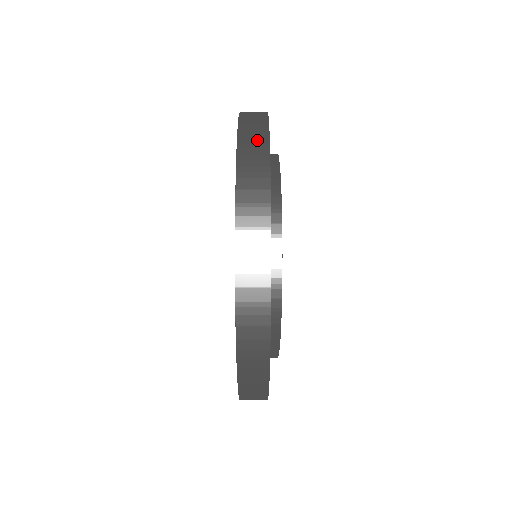
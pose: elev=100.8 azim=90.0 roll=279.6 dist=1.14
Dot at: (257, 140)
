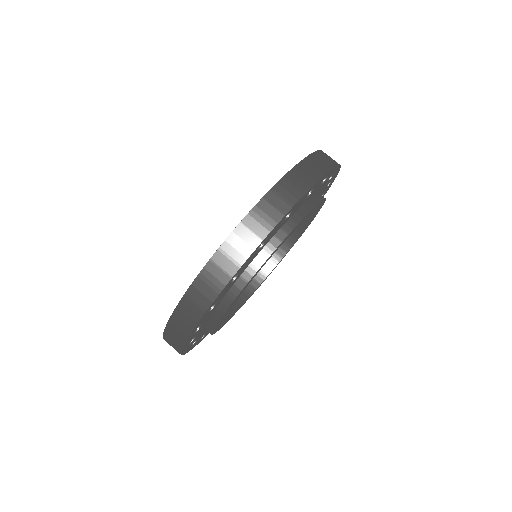
Dot at: (289, 195)
